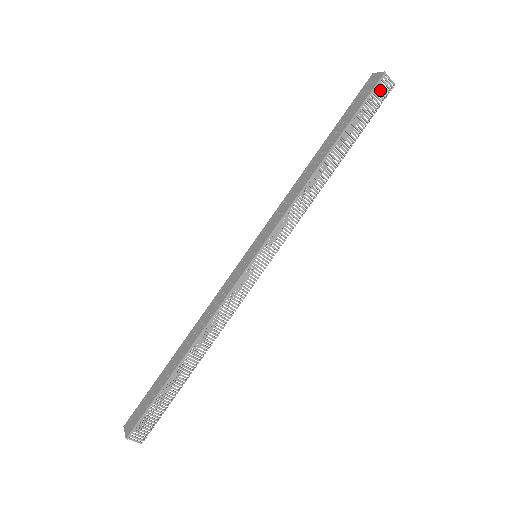
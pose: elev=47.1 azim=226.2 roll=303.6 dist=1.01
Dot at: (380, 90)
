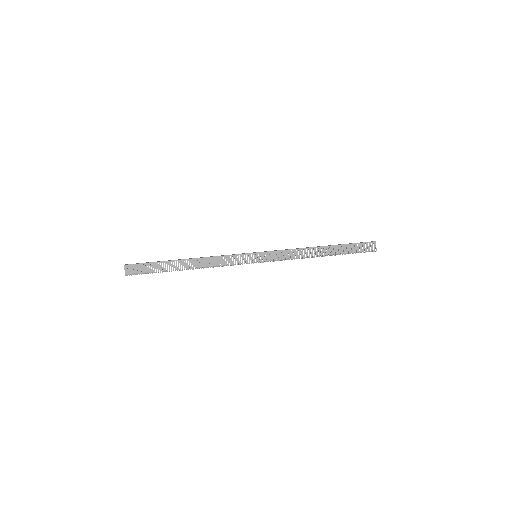
Dot at: occluded
